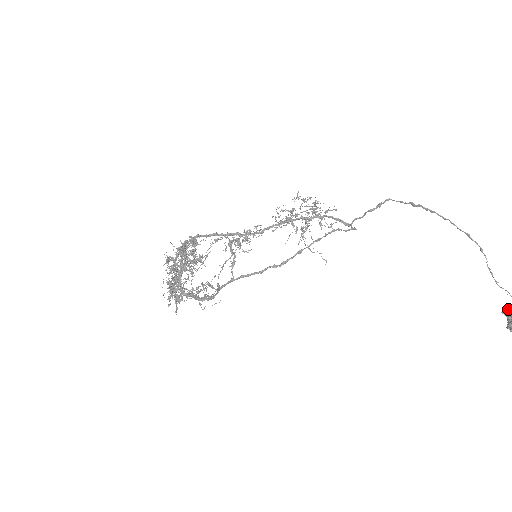
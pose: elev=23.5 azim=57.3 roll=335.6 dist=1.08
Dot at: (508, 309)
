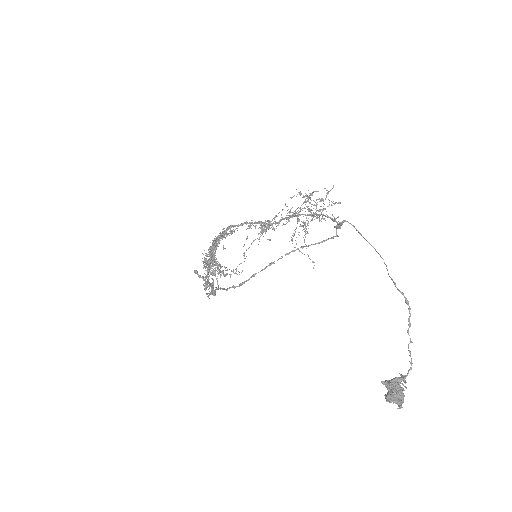
Dot at: (389, 381)
